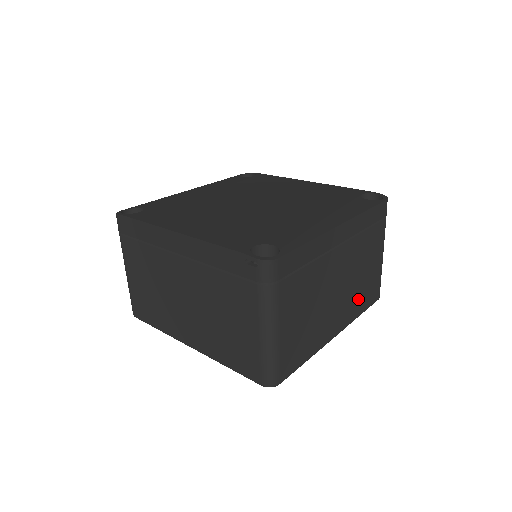
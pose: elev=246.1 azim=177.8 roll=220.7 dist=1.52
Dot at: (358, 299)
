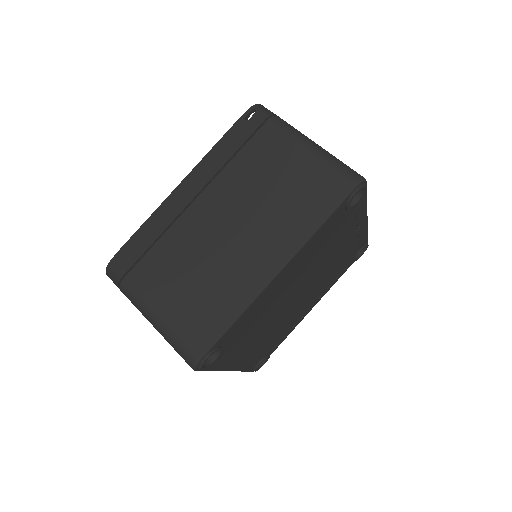
Dot at: occluded
